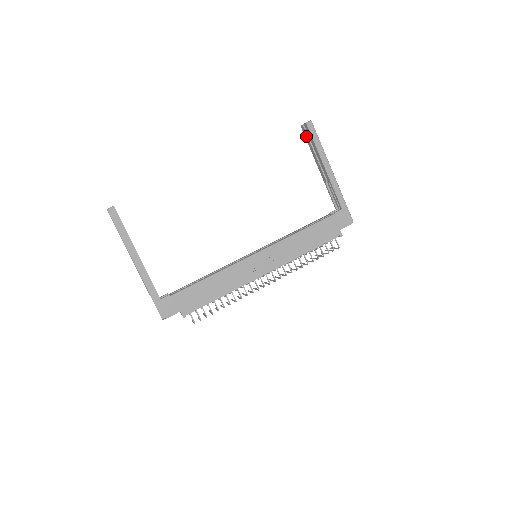
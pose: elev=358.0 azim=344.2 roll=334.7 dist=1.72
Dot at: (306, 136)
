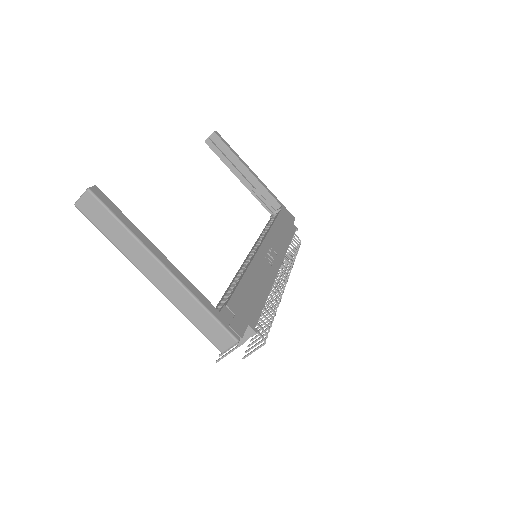
Dot at: (215, 149)
